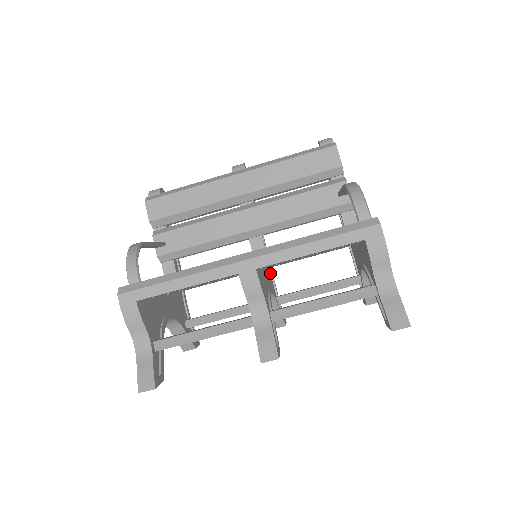
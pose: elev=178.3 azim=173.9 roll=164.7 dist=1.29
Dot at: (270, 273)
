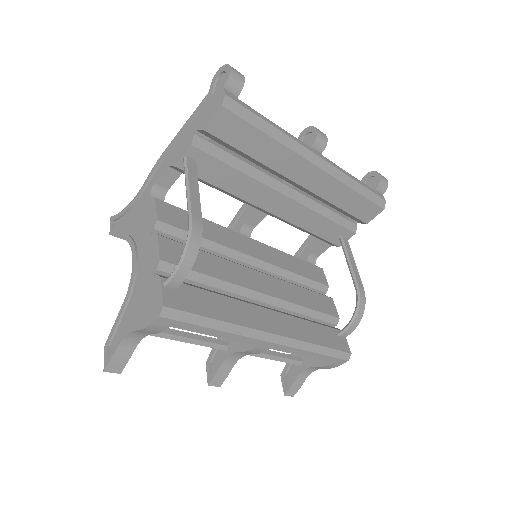
Dot at: occluded
